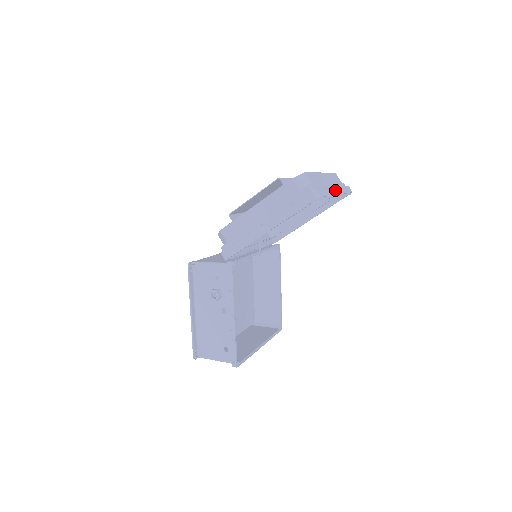
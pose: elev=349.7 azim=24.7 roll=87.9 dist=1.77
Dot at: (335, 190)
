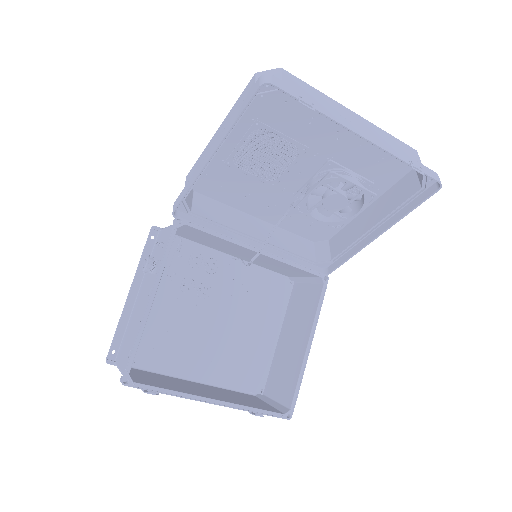
Dot at: (359, 130)
